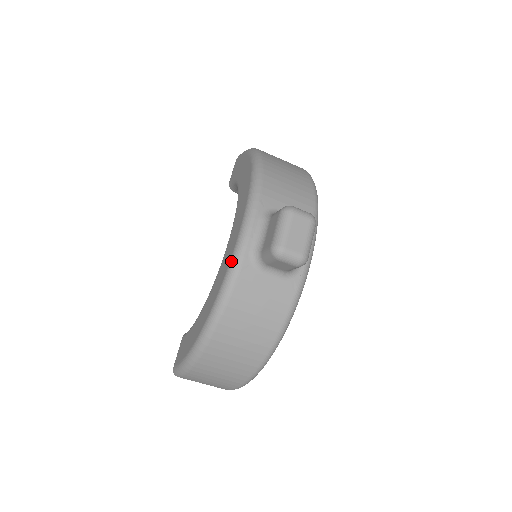
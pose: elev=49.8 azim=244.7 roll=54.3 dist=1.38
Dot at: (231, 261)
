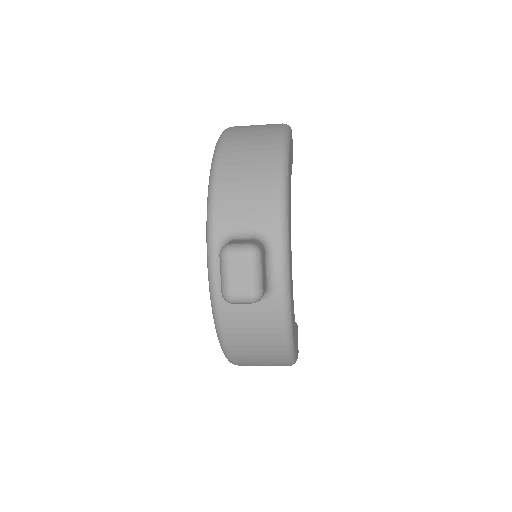
Dot at: (210, 297)
